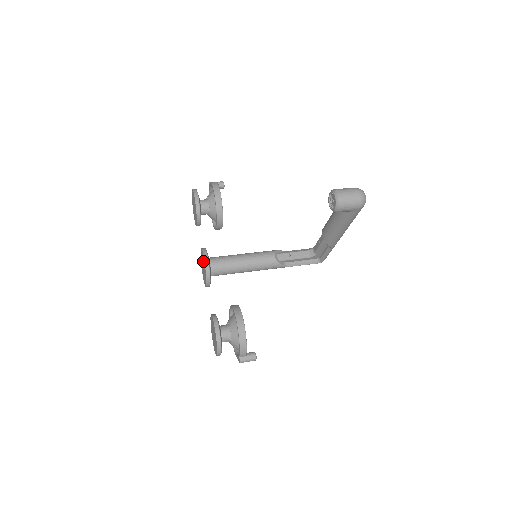
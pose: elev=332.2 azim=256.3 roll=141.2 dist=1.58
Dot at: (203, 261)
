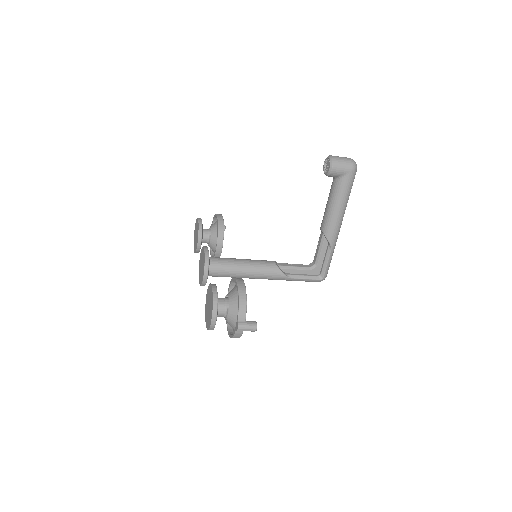
Dot at: (202, 255)
